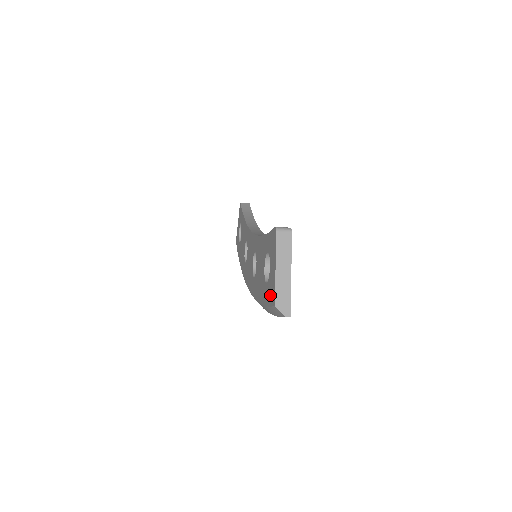
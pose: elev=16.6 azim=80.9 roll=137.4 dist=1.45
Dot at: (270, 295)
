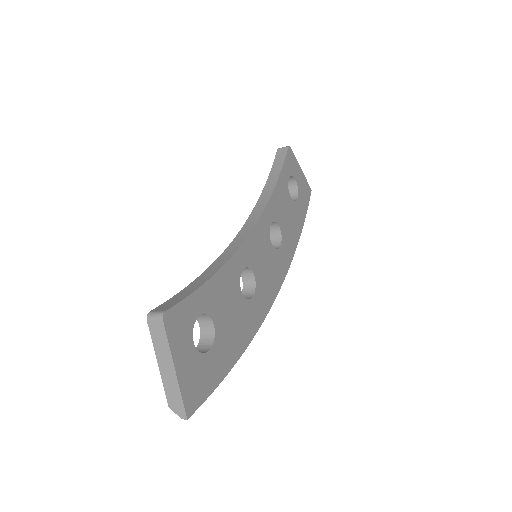
Dot at: occluded
